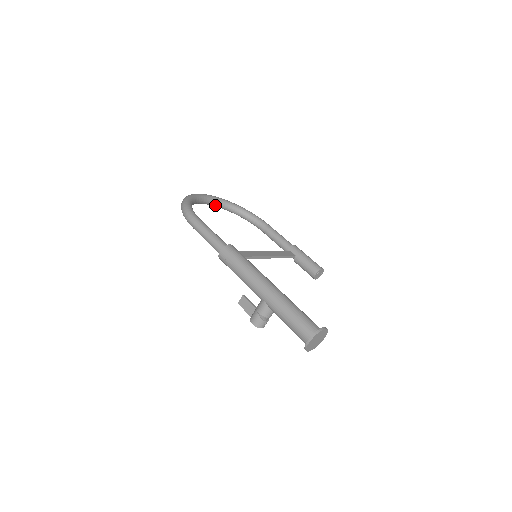
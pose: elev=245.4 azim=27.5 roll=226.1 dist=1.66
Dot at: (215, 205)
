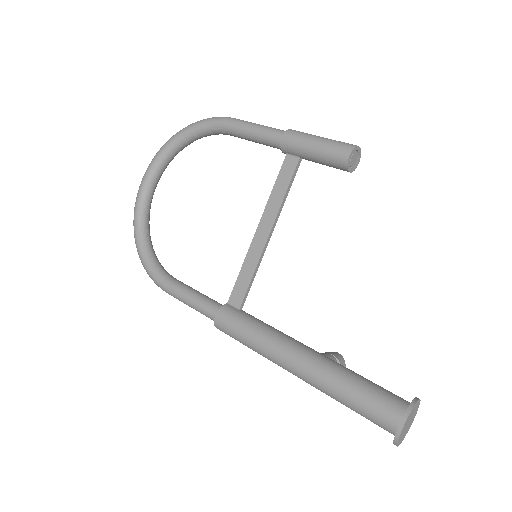
Dot at: (163, 171)
